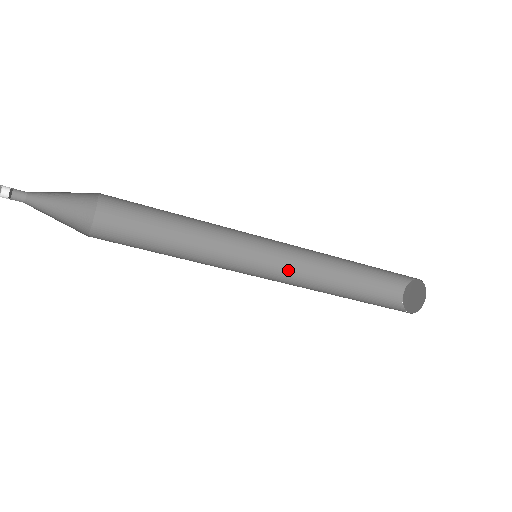
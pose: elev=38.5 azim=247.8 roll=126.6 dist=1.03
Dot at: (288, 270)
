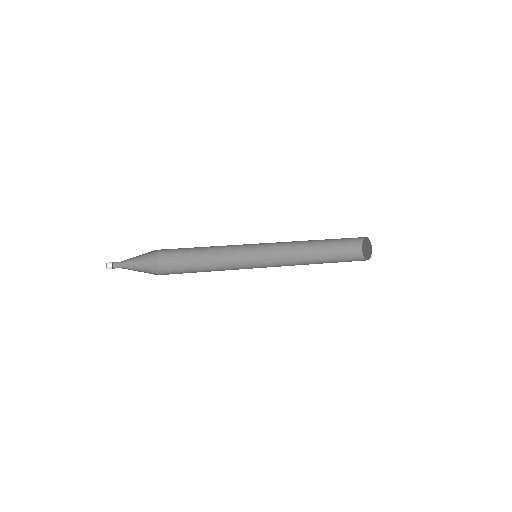
Dot at: (280, 254)
